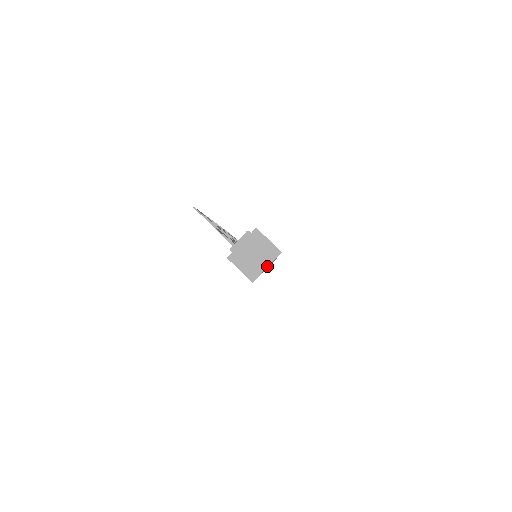
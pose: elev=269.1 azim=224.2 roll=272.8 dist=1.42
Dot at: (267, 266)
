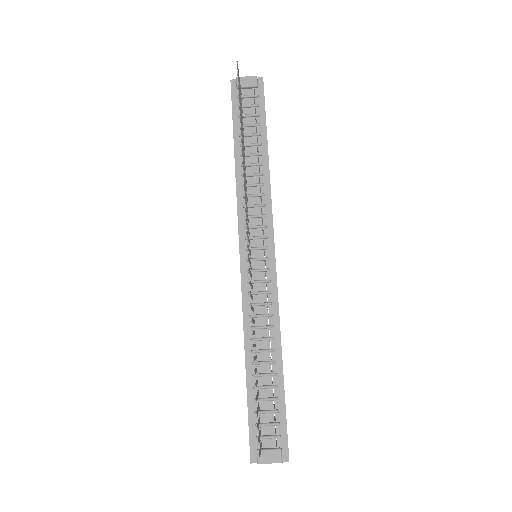
Dot at: occluded
